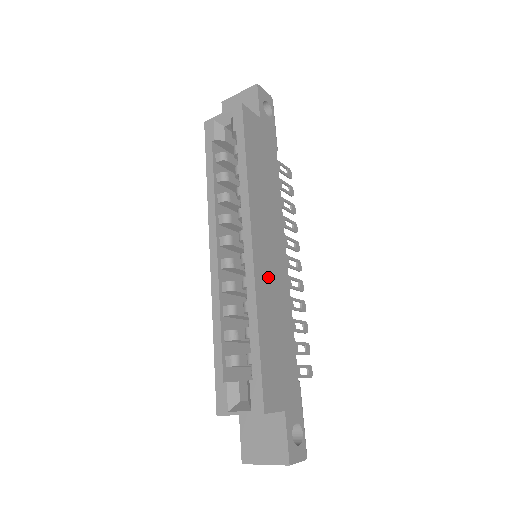
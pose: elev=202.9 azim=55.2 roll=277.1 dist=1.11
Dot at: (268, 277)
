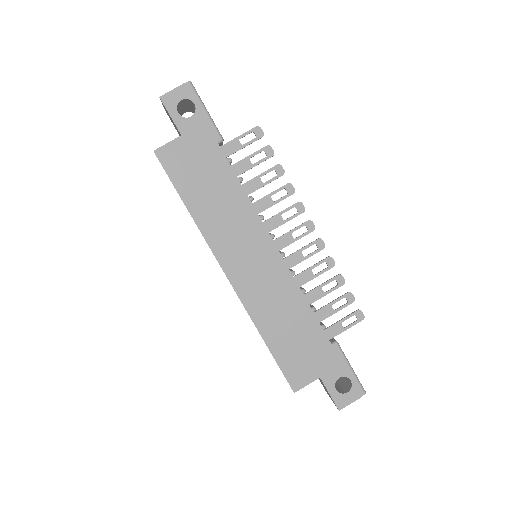
Dot at: (258, 288)
